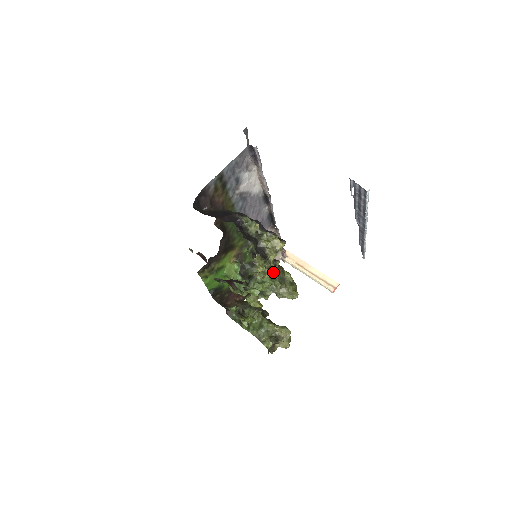
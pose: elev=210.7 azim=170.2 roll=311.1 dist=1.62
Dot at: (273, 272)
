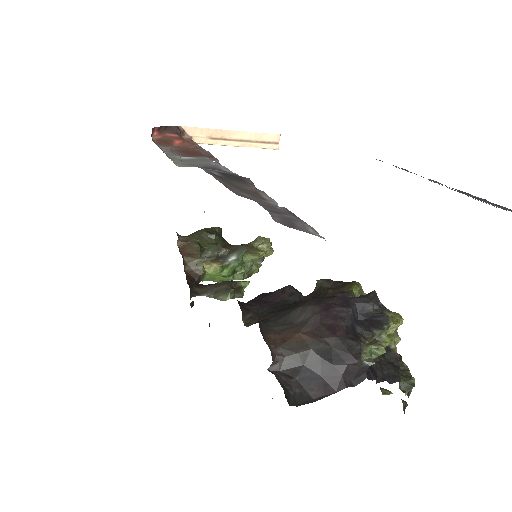
Dot at: occluded
